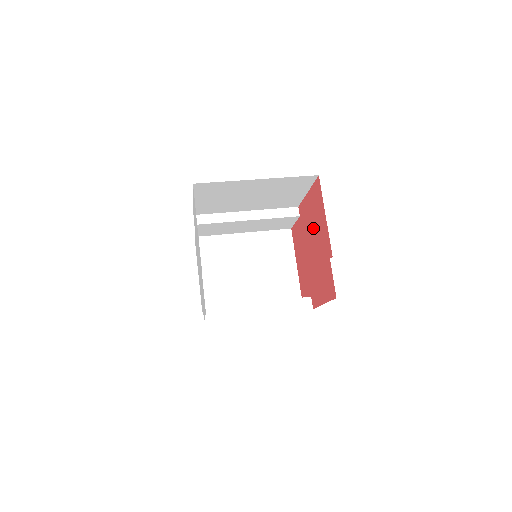
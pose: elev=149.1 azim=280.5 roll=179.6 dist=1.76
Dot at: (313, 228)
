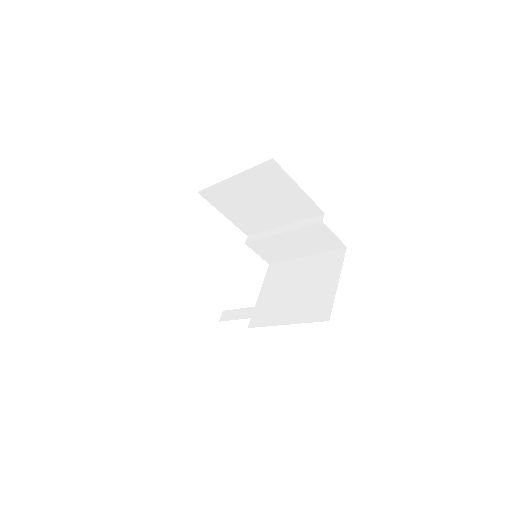
Dot at: occluded
